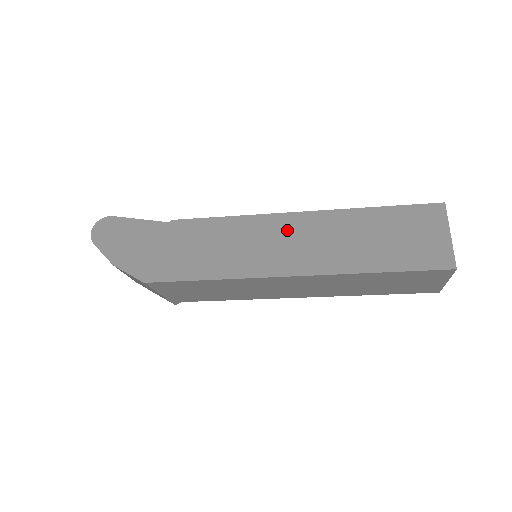
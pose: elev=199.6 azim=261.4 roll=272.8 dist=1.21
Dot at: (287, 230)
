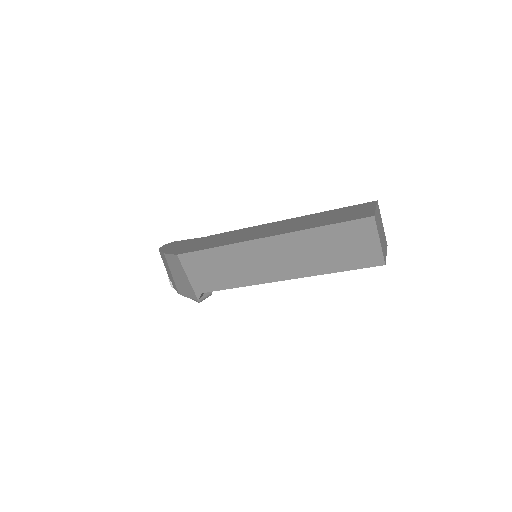
Dot at: (273, 226)
